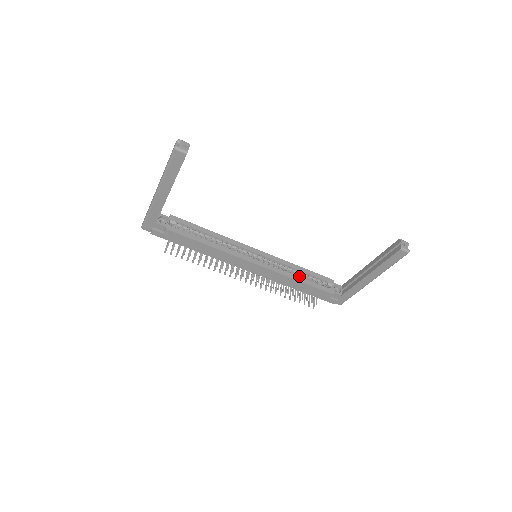
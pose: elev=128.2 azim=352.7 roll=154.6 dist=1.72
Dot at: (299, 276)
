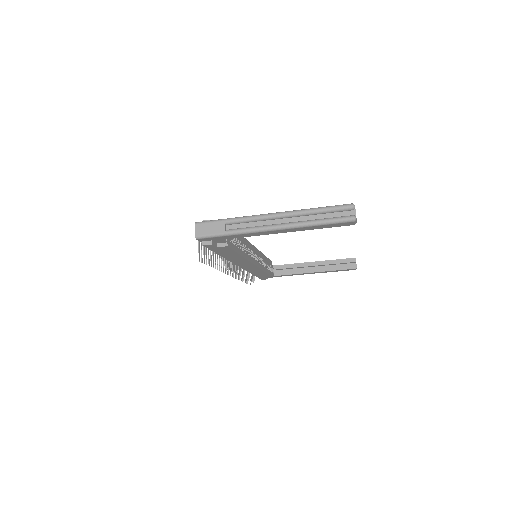
Dot at: occluded
